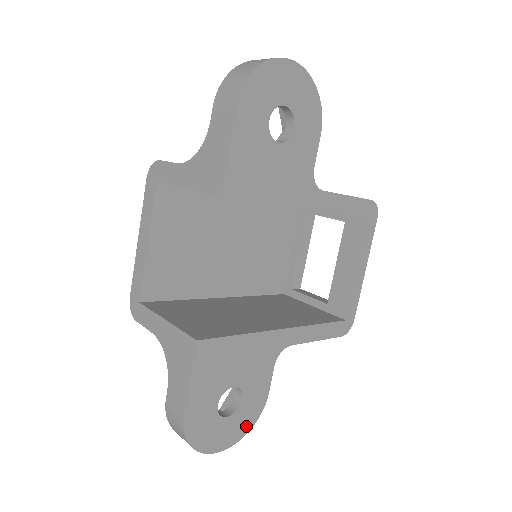
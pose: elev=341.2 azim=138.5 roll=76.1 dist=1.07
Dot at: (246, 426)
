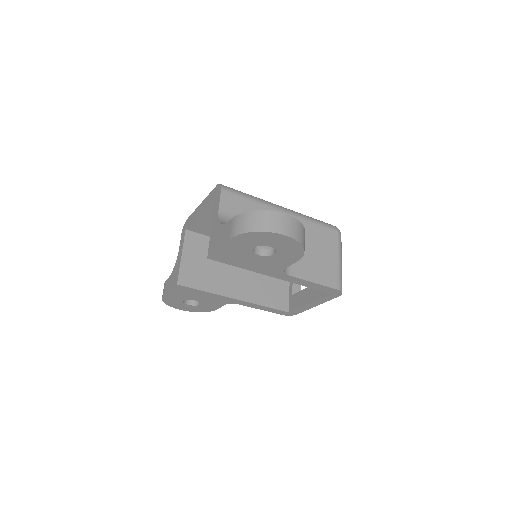
Dot at: (199, 310)
